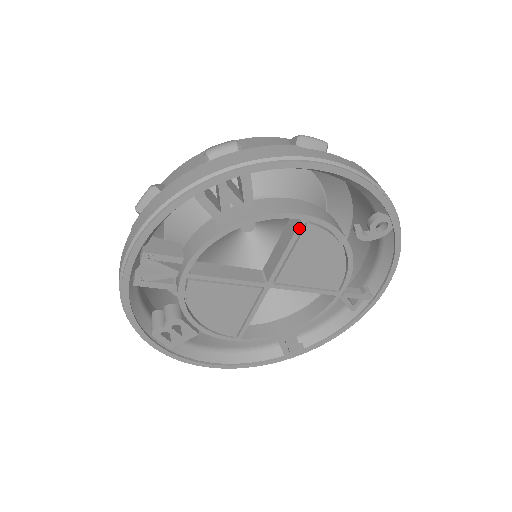
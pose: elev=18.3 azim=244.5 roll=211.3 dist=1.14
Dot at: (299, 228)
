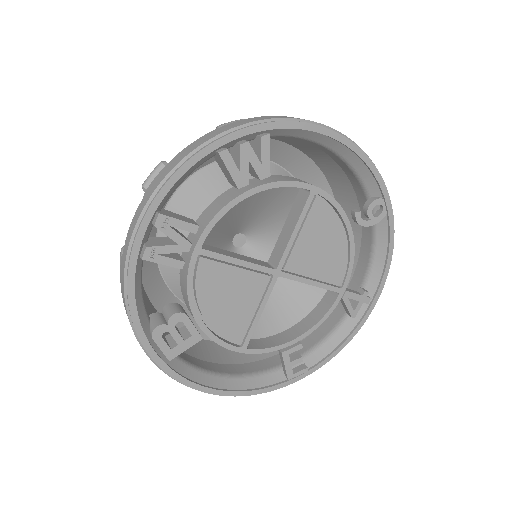
Dot at: (308, 201)
